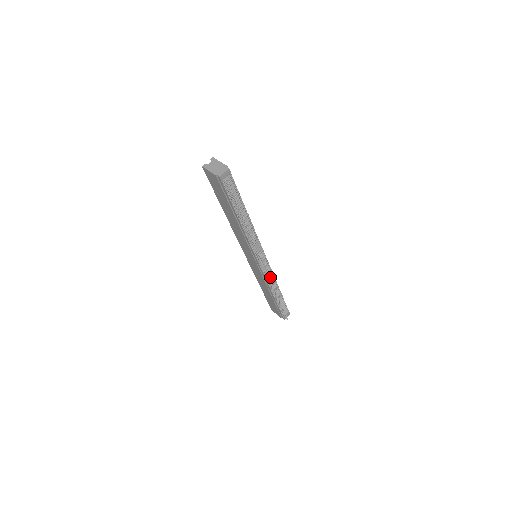
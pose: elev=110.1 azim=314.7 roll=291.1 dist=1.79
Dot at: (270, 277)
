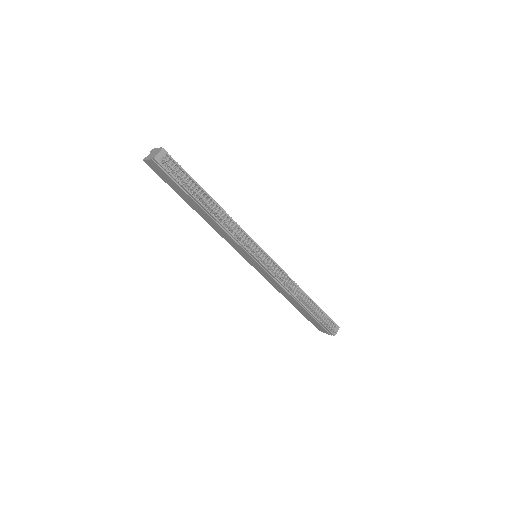
Dot at: (284, 278)
